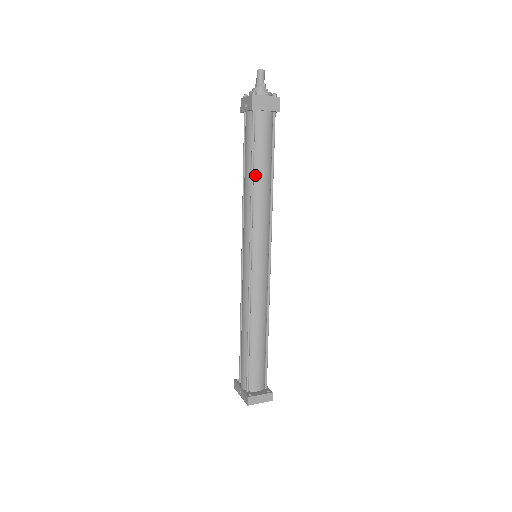
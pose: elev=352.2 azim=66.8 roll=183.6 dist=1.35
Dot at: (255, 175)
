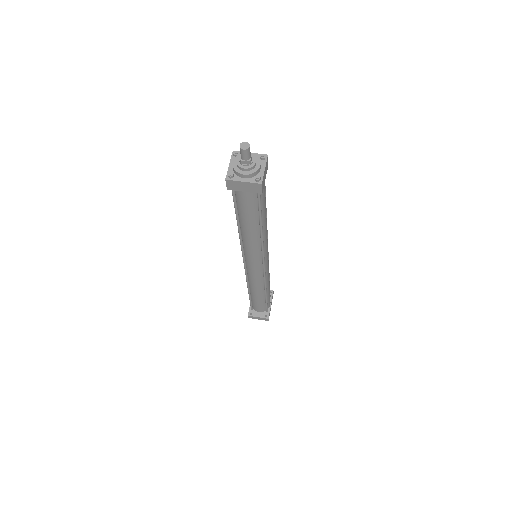
Dot at: (241, 225)
